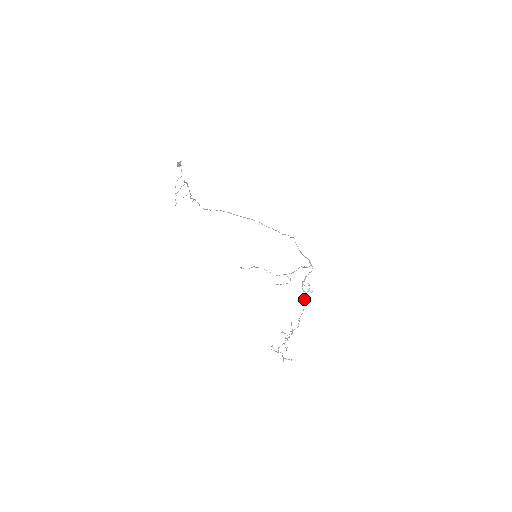
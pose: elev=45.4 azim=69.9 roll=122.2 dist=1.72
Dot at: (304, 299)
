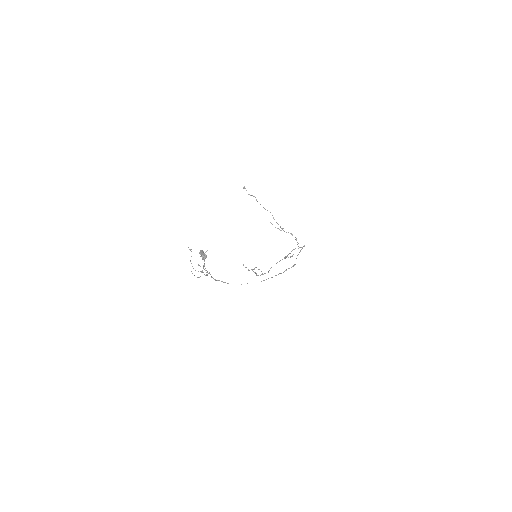
Dot at: occluded
